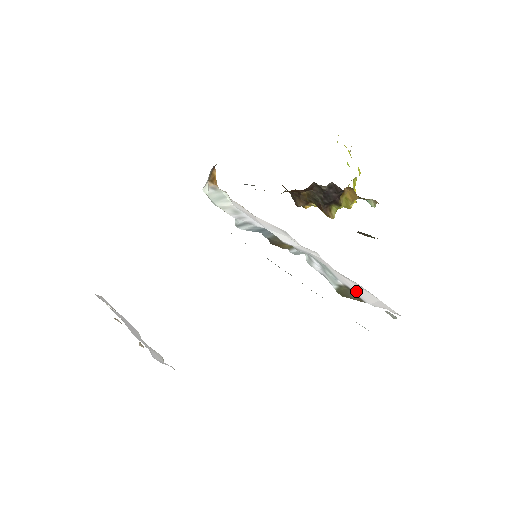
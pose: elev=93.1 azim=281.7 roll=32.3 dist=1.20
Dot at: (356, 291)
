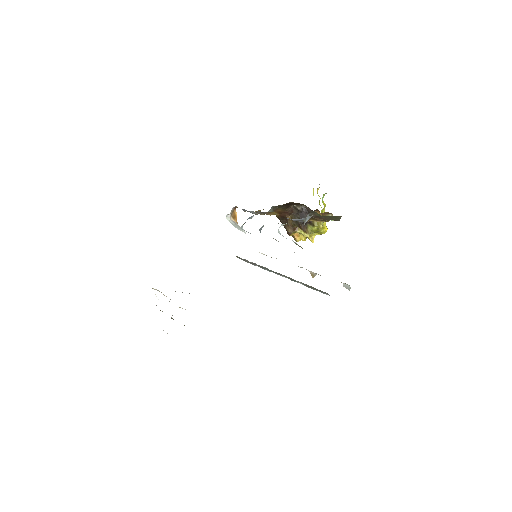
Dot at: occluded
